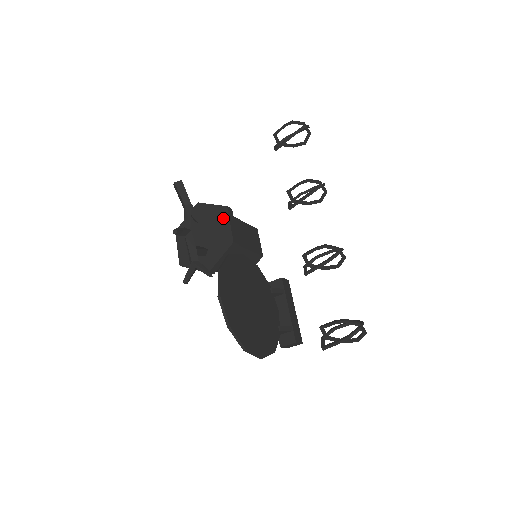
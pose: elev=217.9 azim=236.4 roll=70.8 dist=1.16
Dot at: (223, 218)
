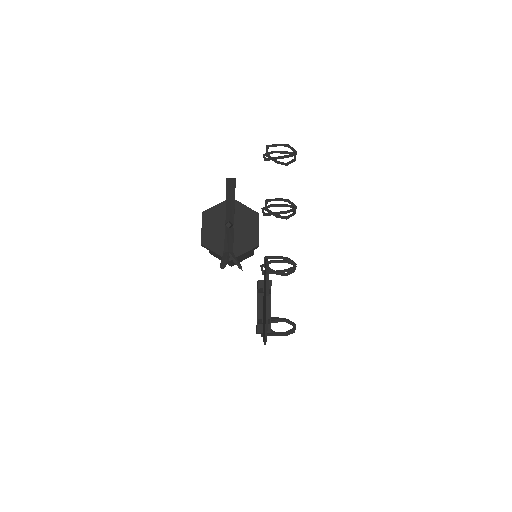
Dot at: (254, 222)
